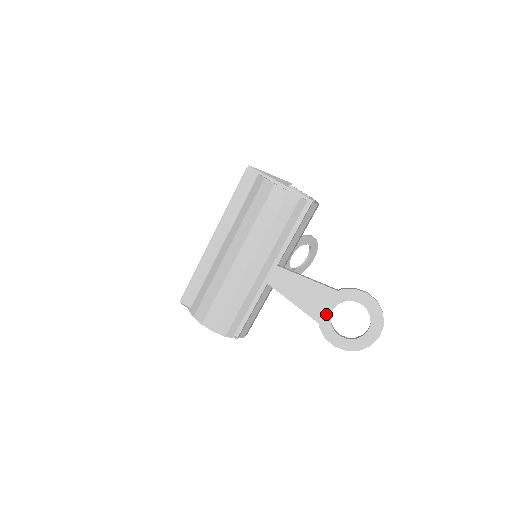
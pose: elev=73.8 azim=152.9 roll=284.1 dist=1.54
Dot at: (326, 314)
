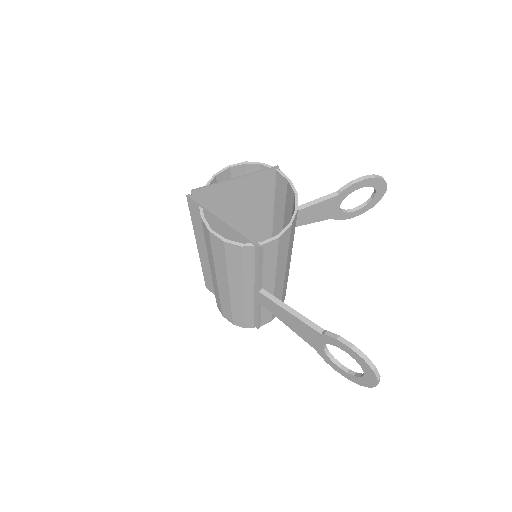
Dot at: (319, 346)
